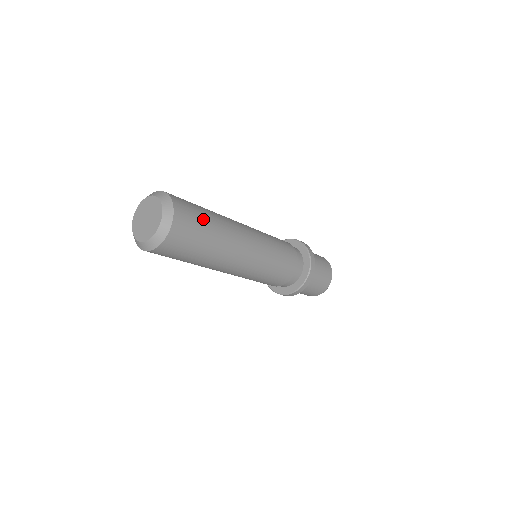
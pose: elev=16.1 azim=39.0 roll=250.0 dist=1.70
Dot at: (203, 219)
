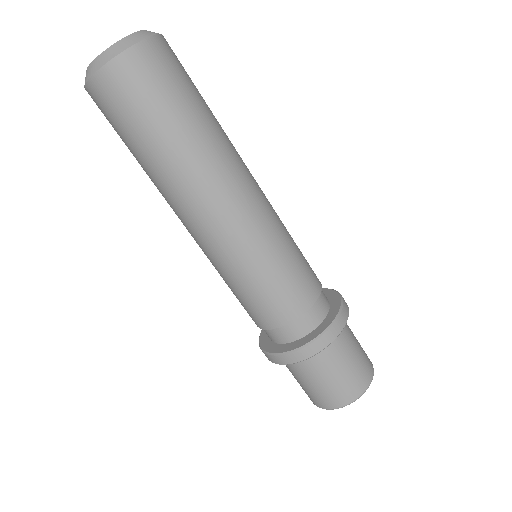
Dot at: (192, 92)
